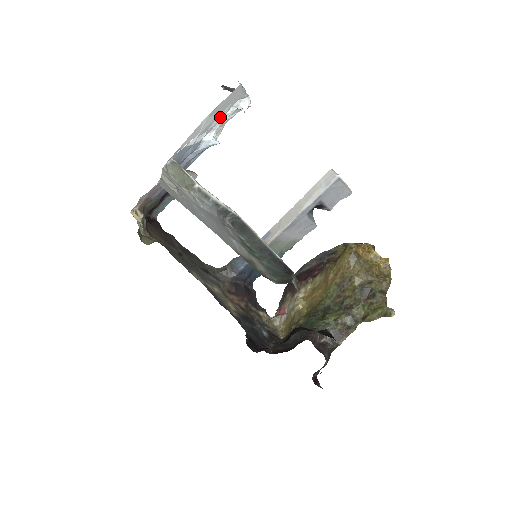
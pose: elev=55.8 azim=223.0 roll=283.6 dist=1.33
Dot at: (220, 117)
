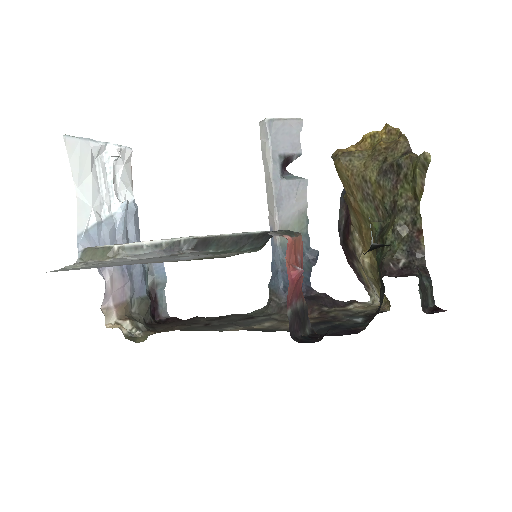
Dot at: (102, 181)
